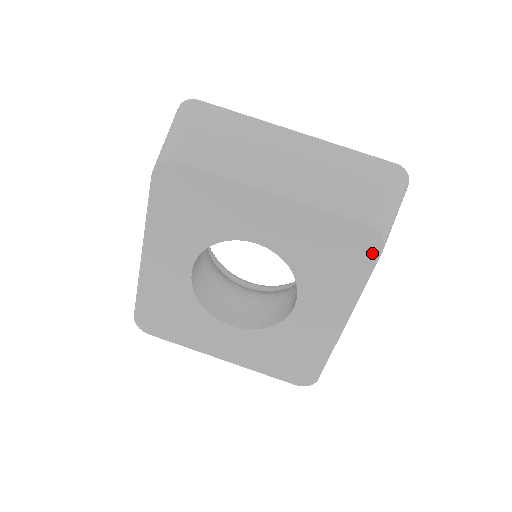
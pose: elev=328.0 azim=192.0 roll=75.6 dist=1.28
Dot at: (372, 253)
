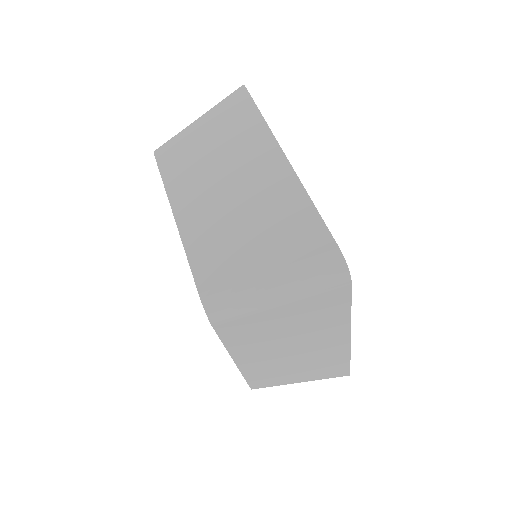
Dot at: occluded
